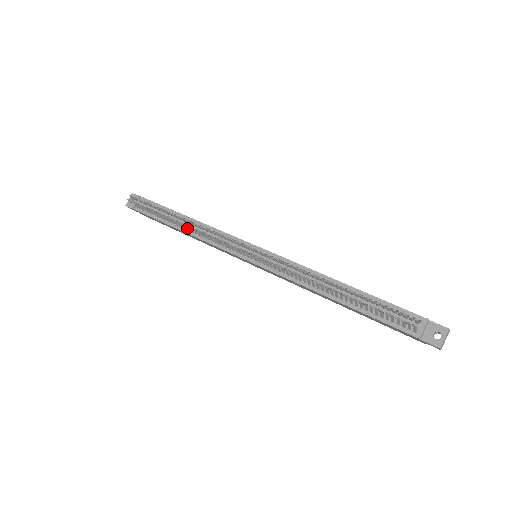
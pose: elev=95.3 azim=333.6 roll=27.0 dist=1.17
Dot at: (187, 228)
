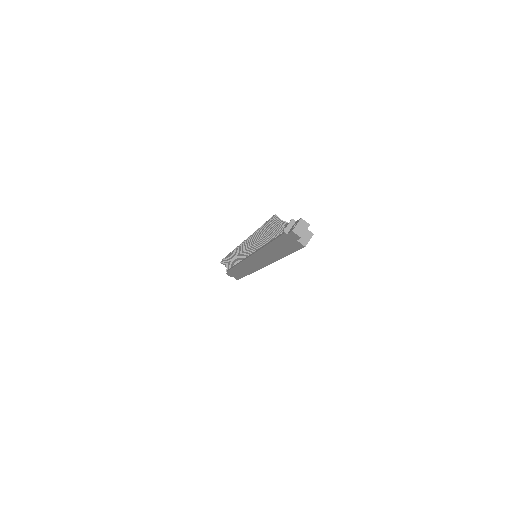
Dot at: (237, 262)
